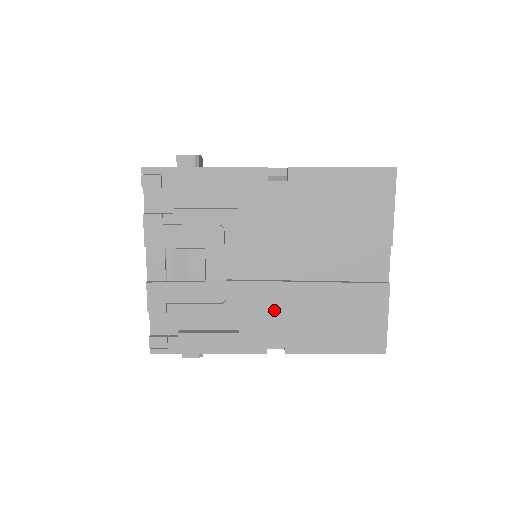
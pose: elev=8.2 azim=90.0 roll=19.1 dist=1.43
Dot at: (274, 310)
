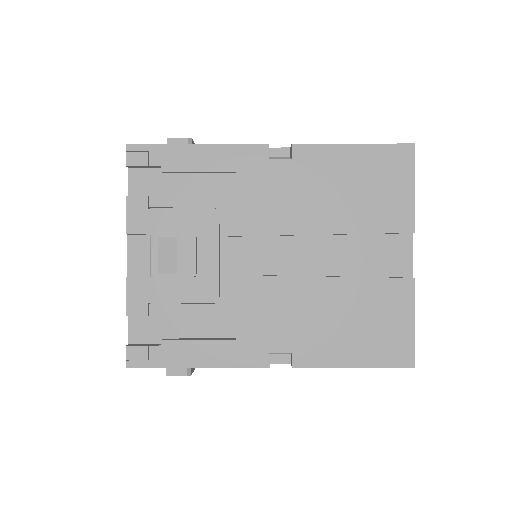
Dot at: (278, 311)
